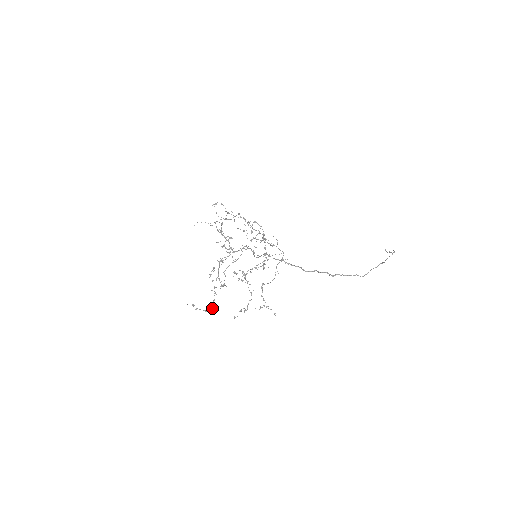
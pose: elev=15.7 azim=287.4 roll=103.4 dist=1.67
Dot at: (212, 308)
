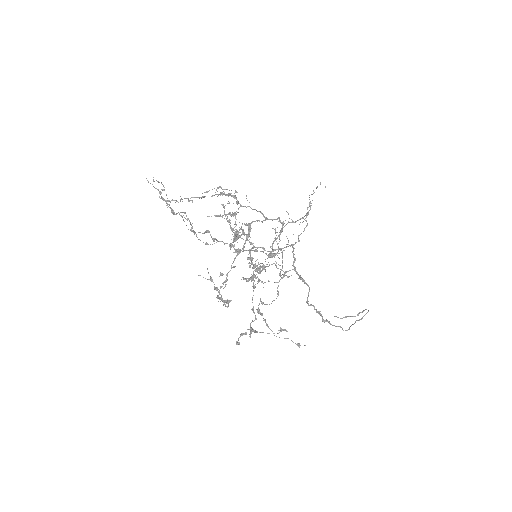
Dot at: (228, 302)
